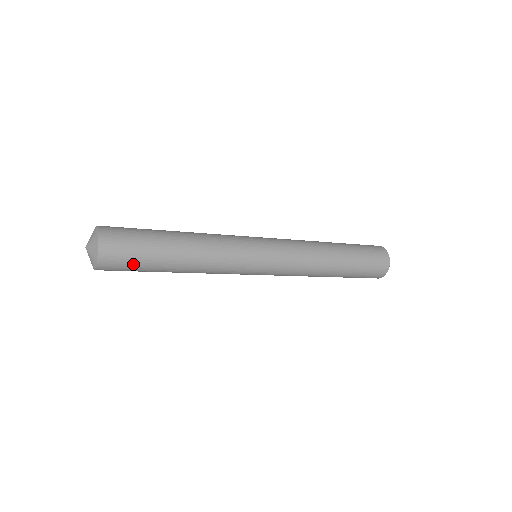
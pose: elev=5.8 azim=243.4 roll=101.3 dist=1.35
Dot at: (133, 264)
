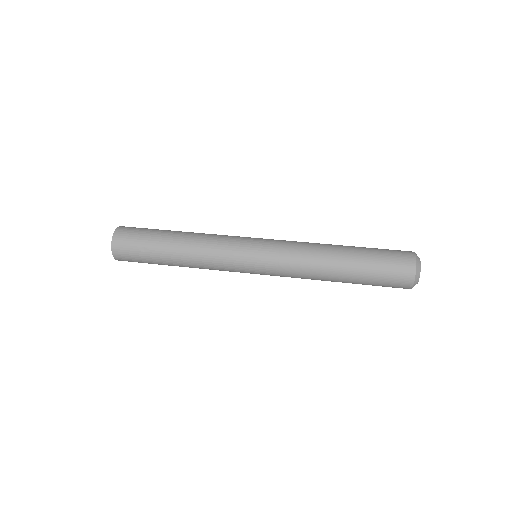
Dot at: occluded
